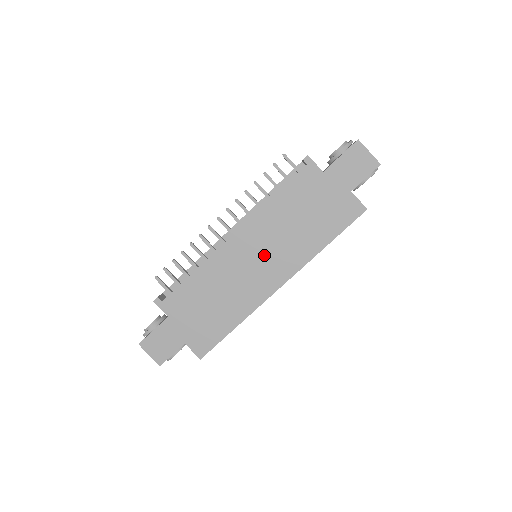
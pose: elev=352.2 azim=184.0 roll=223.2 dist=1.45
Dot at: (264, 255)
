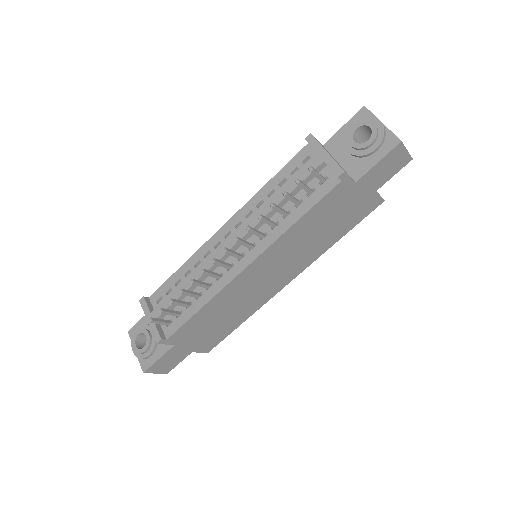
Dot at: (278, 268)
